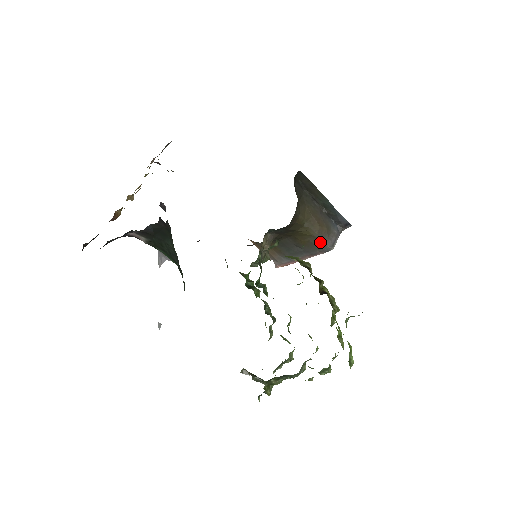
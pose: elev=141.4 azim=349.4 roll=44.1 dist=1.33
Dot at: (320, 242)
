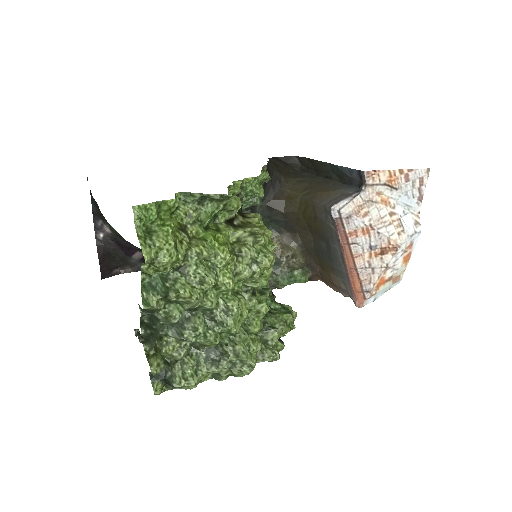
Dot at: (321, 209)
